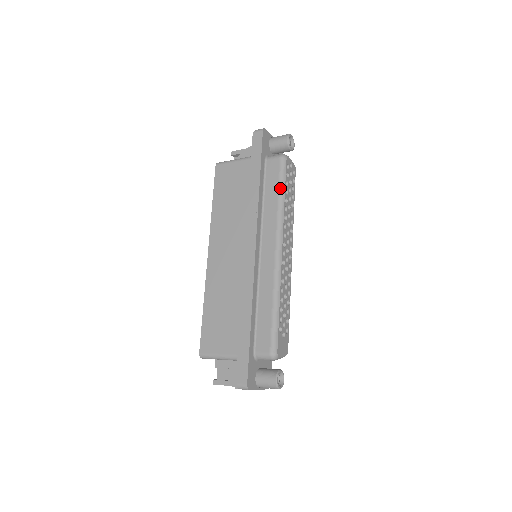
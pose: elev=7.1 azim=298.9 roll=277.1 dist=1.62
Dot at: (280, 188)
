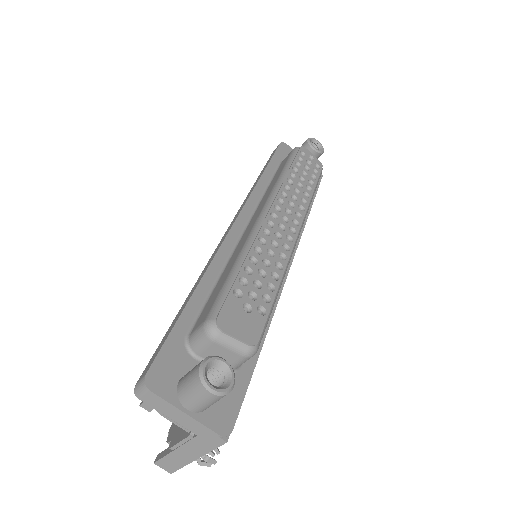
Dot at: (285, 166)
